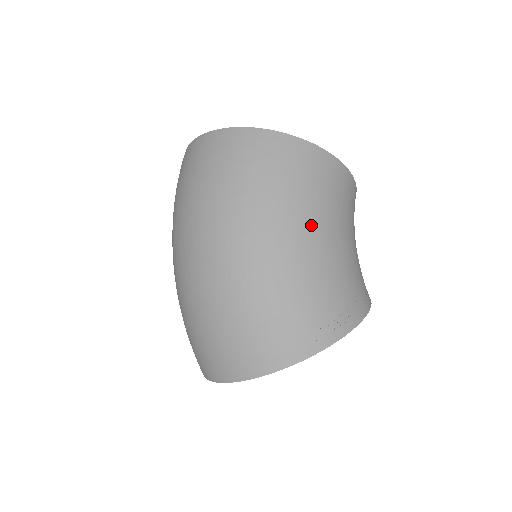
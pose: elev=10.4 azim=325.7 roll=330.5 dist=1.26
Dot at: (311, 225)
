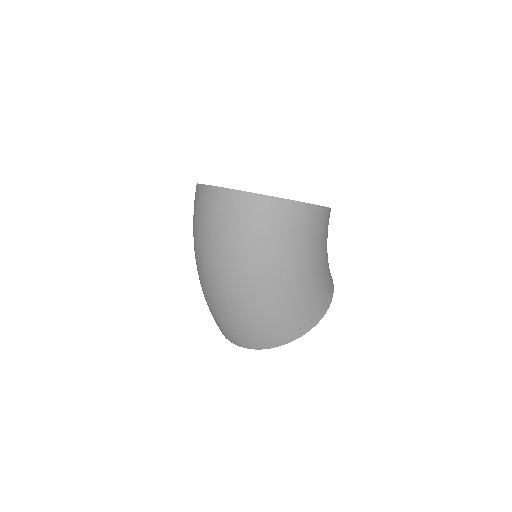
Dot at: (304, 263)
